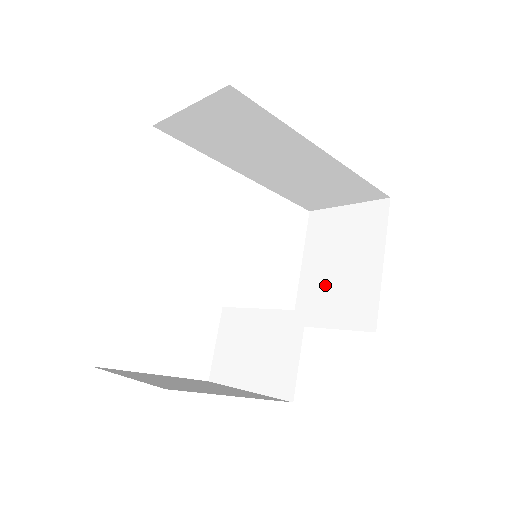
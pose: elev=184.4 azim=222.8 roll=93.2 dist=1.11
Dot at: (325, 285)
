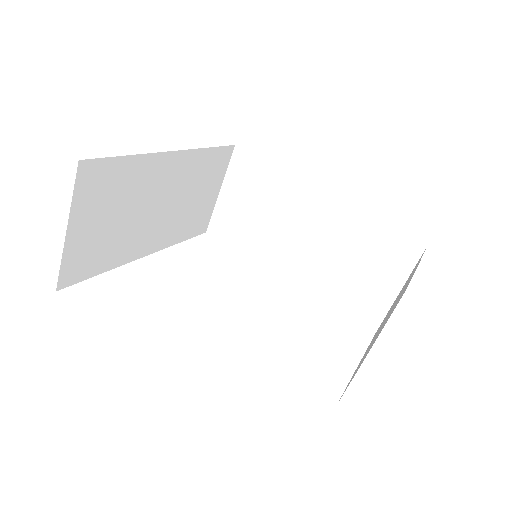
Dot at: occluded
